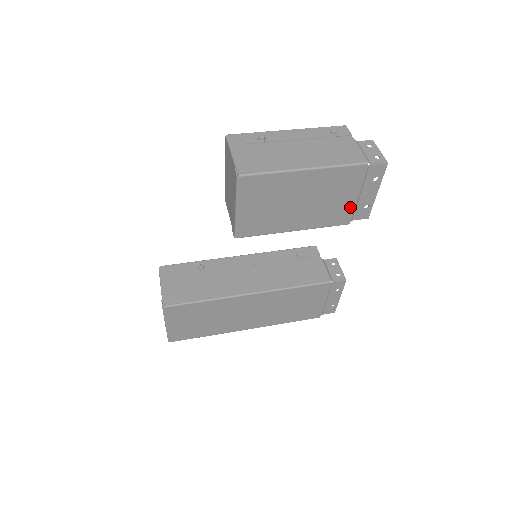
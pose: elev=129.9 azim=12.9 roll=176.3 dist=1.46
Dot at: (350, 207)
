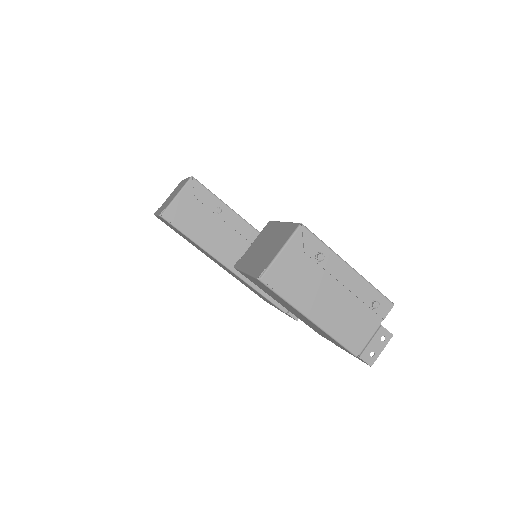
Dot at: (326, 338)
